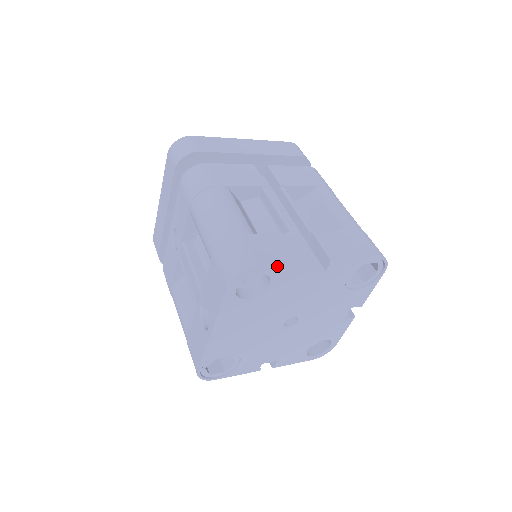
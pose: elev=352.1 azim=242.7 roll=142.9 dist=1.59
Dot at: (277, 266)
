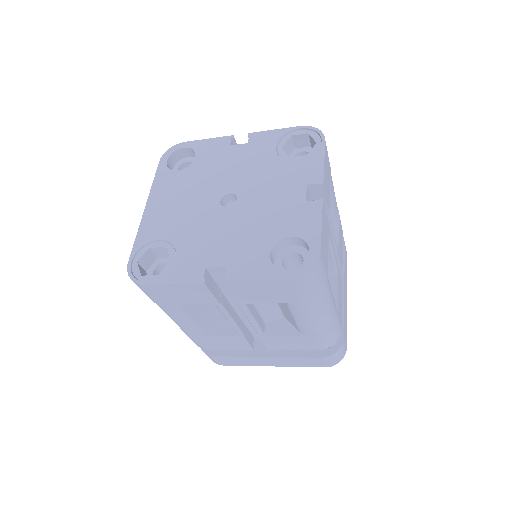
Dot at: (199, 142)
